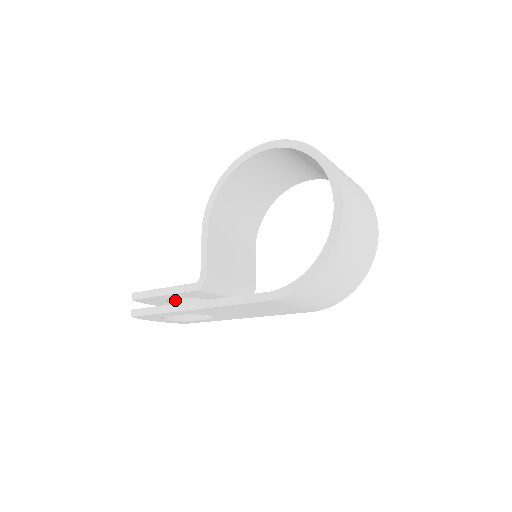
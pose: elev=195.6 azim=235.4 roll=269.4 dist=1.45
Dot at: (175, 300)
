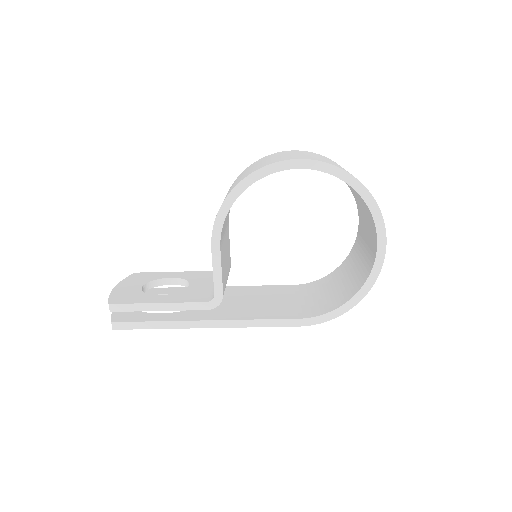
Dot at: (144, 289)
